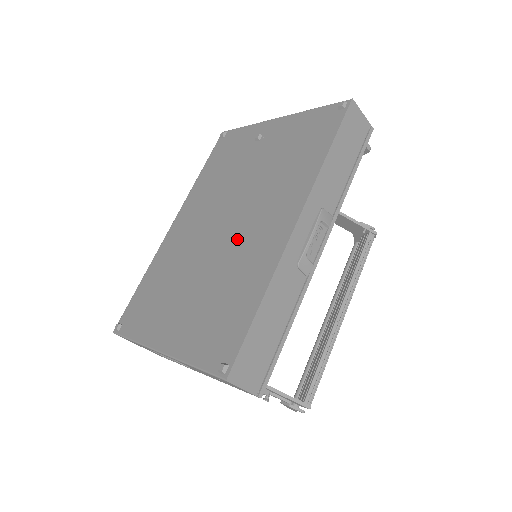
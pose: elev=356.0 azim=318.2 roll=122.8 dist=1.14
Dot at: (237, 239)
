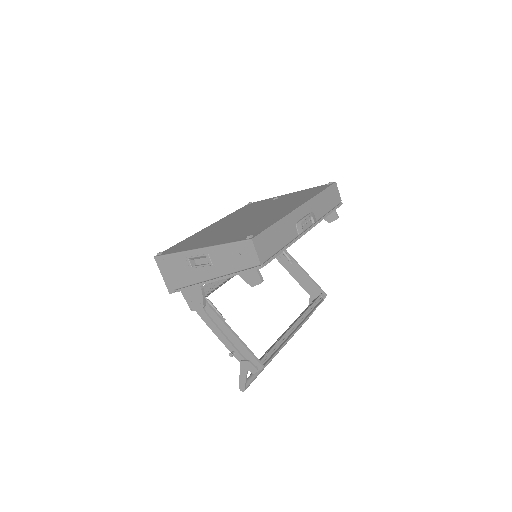
Dot at: (260, 217)
